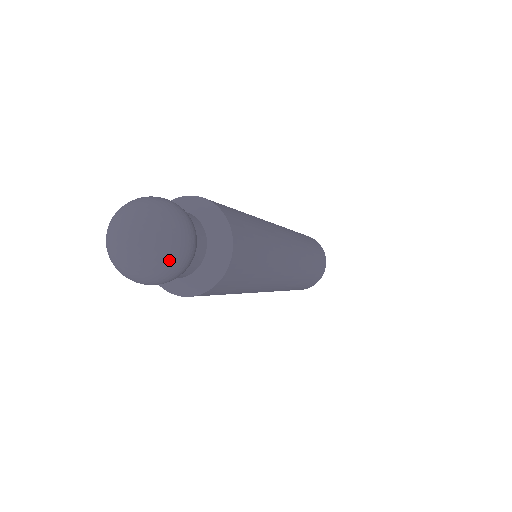
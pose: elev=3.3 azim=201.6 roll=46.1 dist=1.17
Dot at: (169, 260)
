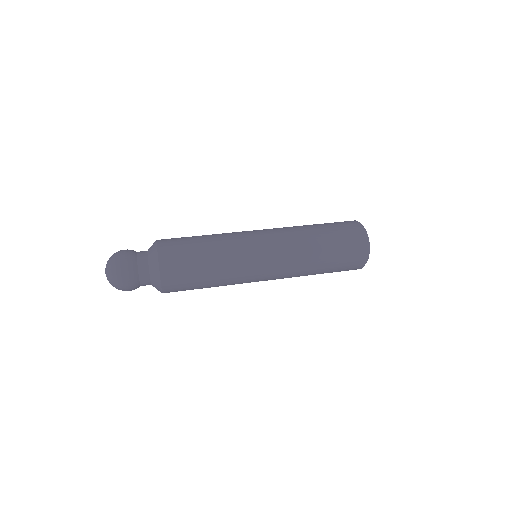
Dot at: (119, 289)
